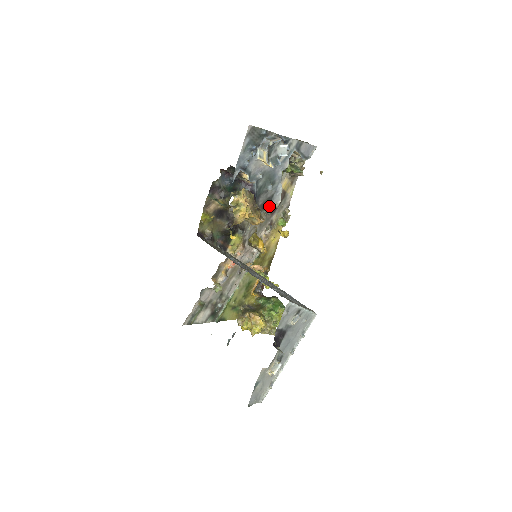
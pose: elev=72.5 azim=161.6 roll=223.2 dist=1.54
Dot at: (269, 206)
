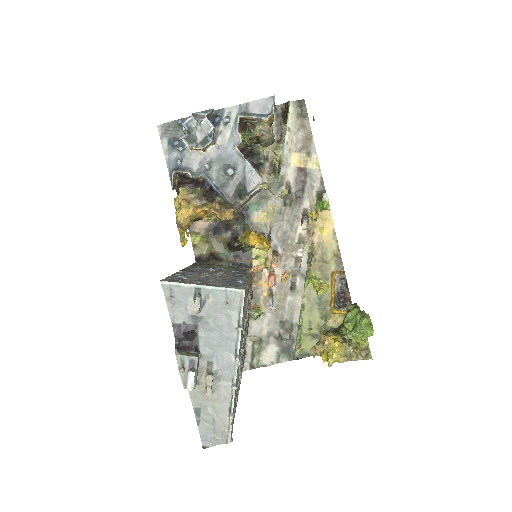
Dot at: (248, 192)
